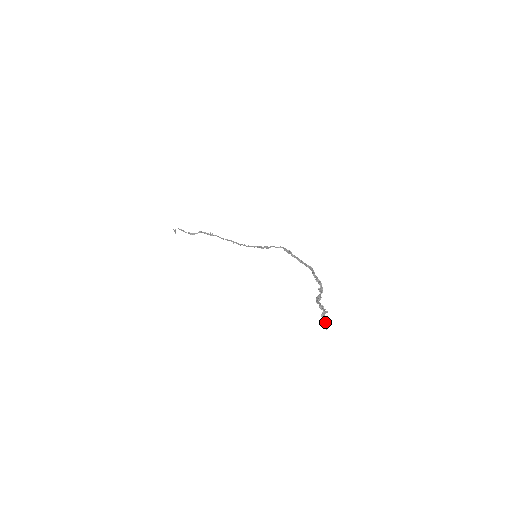
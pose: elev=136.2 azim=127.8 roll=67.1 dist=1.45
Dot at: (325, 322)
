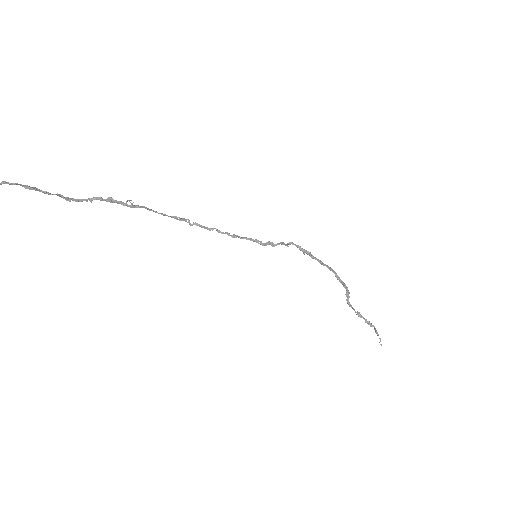
Dot at: occluded
